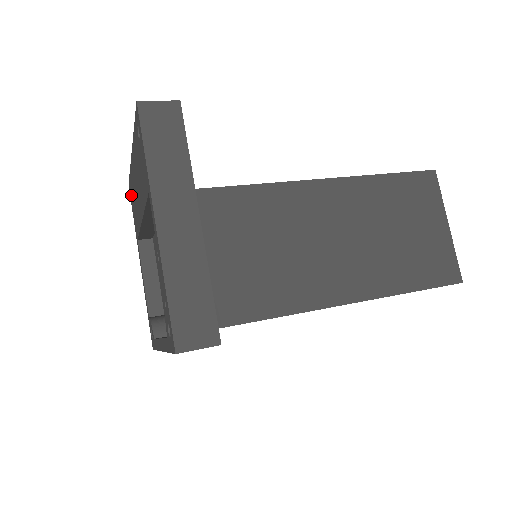
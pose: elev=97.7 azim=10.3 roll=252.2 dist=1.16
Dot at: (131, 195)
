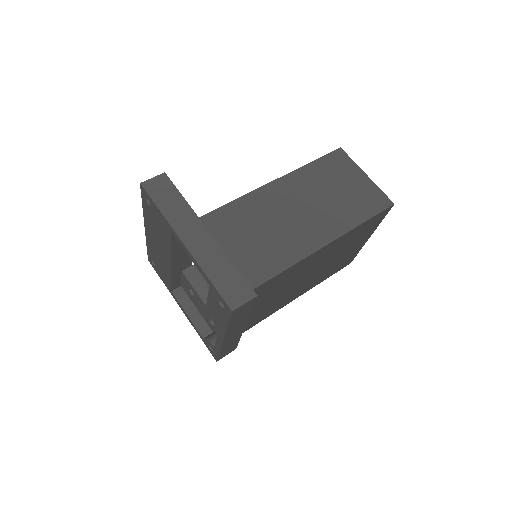
Dot at: (153, 264)
